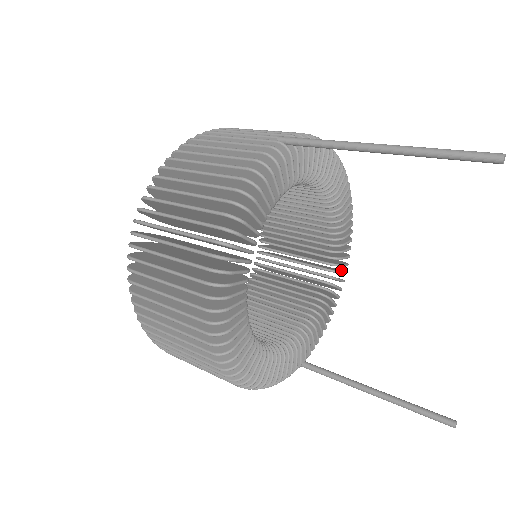
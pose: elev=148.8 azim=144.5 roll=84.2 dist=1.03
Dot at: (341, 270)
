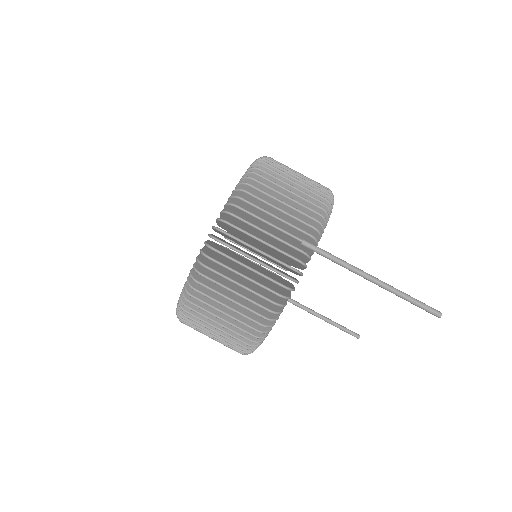
Dot at: occluded
